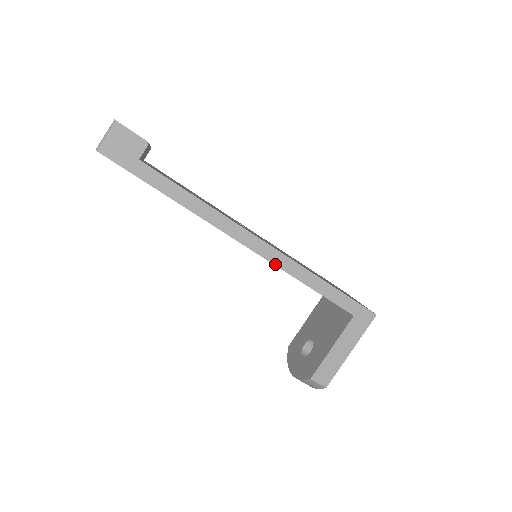
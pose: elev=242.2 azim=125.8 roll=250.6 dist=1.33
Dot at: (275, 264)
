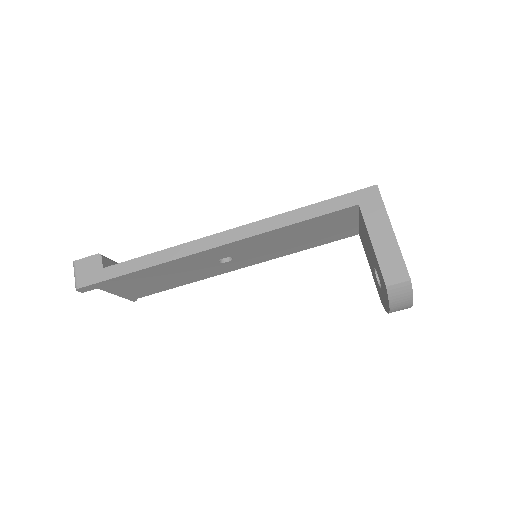
Dot at: (253, 235)
